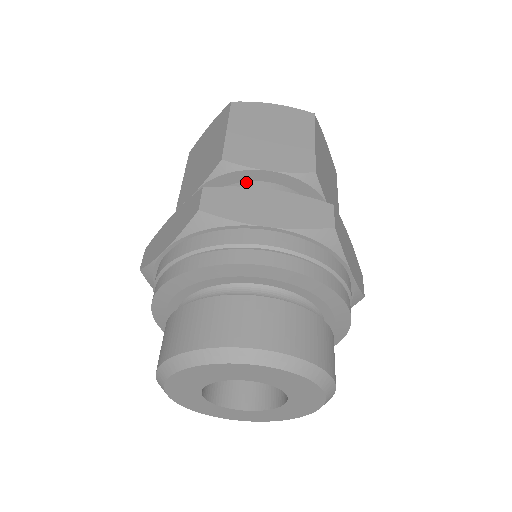
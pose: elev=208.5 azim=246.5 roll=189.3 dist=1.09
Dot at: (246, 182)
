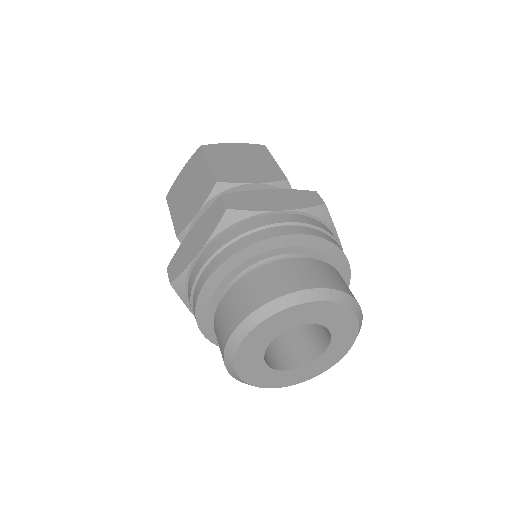
Dot at: occluded
